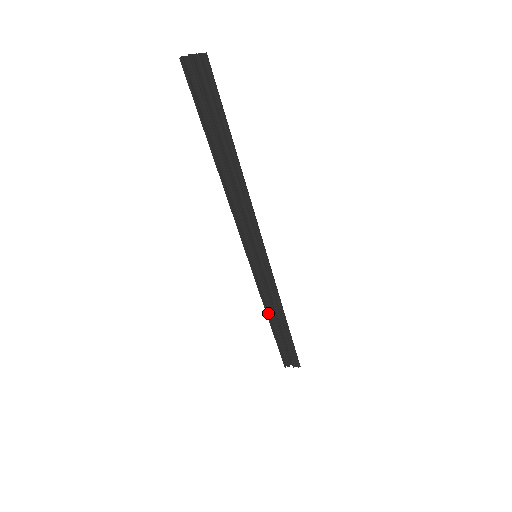
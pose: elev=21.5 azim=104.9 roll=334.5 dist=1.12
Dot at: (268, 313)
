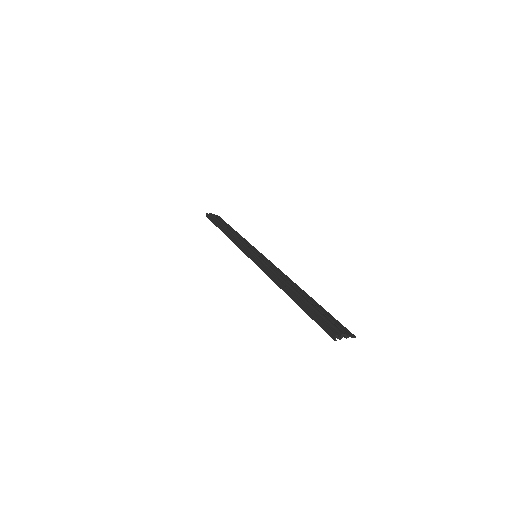
Dot at: (227, 234)
